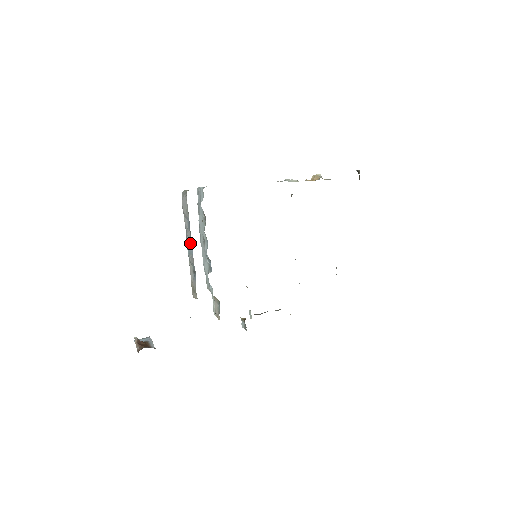
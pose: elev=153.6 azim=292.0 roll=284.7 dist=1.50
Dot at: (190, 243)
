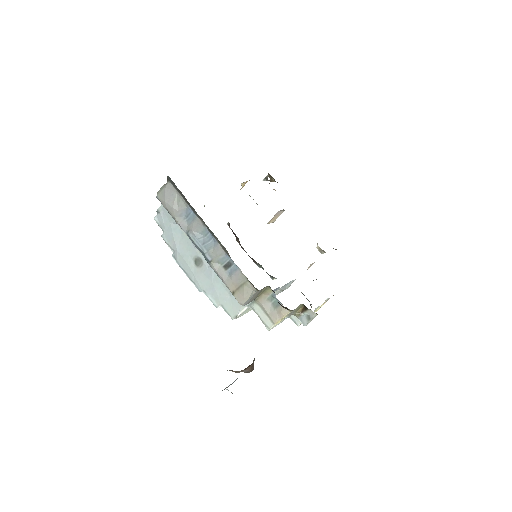
Dot at: (202, 237)
